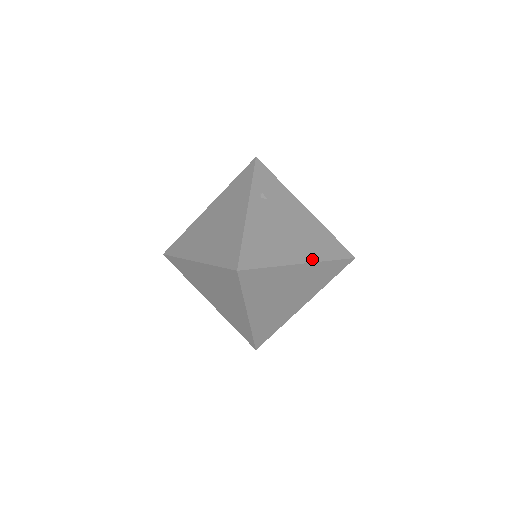
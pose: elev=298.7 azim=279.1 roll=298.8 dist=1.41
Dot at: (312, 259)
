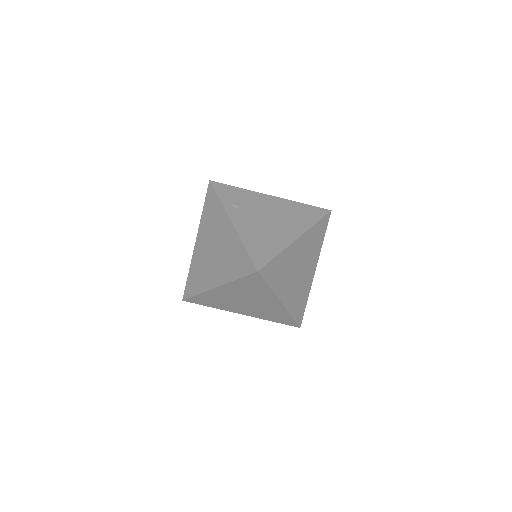
Dot at: (303, 230)
